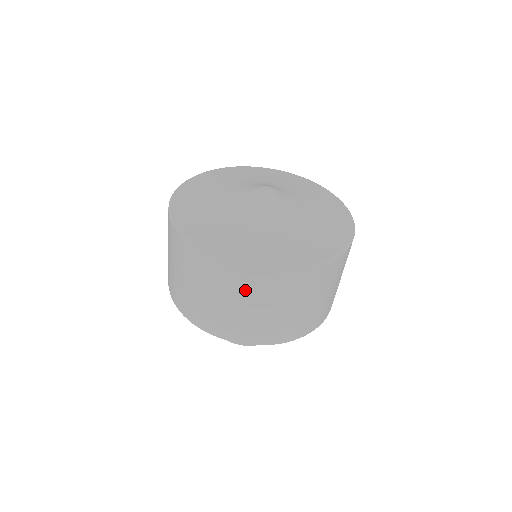
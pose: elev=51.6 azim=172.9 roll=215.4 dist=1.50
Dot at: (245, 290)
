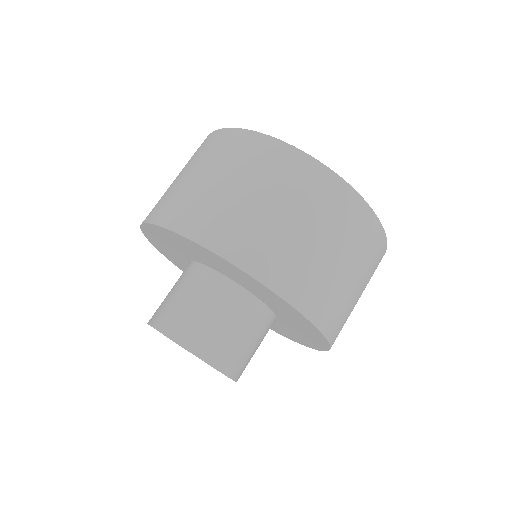
Dot at: (282, 177)
